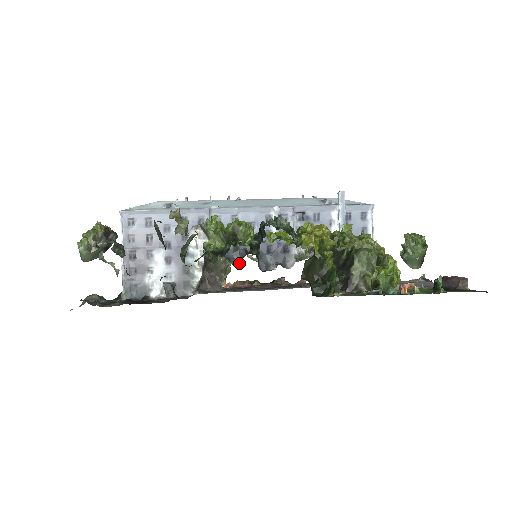
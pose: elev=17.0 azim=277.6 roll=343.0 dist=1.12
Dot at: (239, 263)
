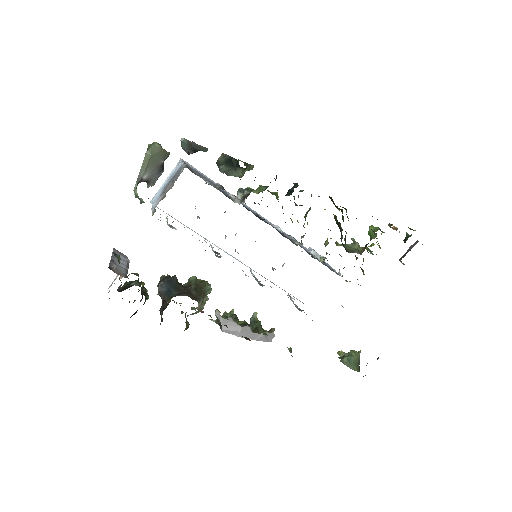
Dot at: occluded
